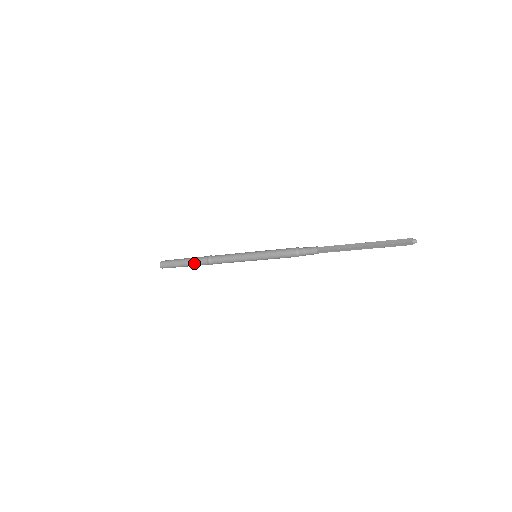
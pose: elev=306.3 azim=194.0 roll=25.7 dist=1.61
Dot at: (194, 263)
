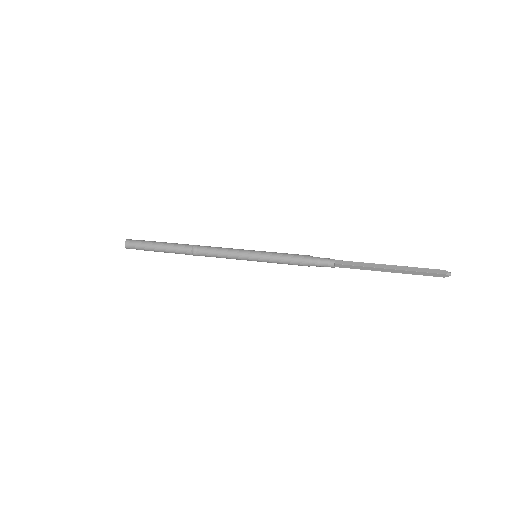
Dot at: (173, 250)
